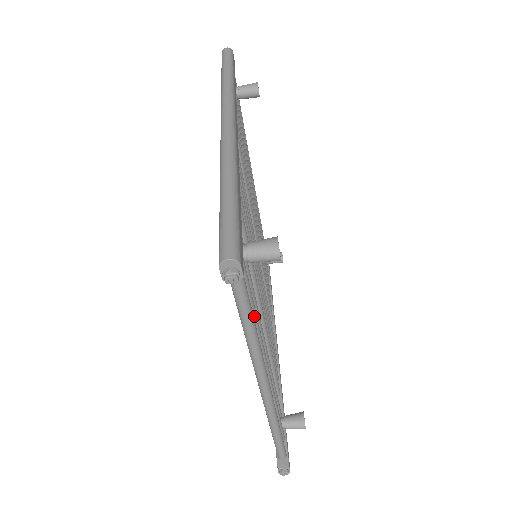
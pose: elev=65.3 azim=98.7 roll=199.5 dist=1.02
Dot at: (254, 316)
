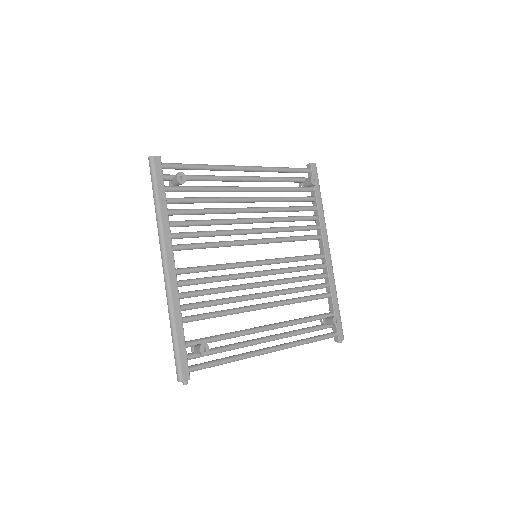
Dot at: (230, 350)
